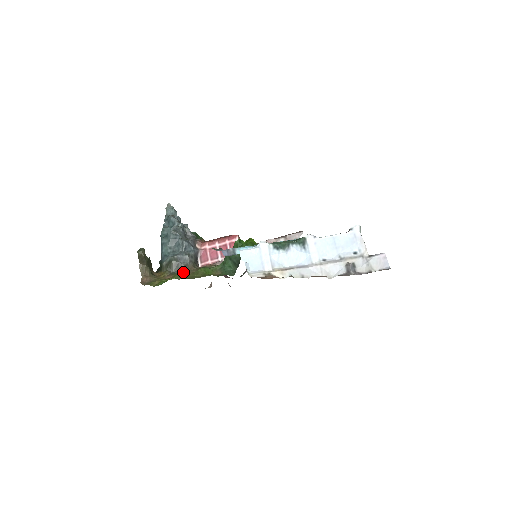
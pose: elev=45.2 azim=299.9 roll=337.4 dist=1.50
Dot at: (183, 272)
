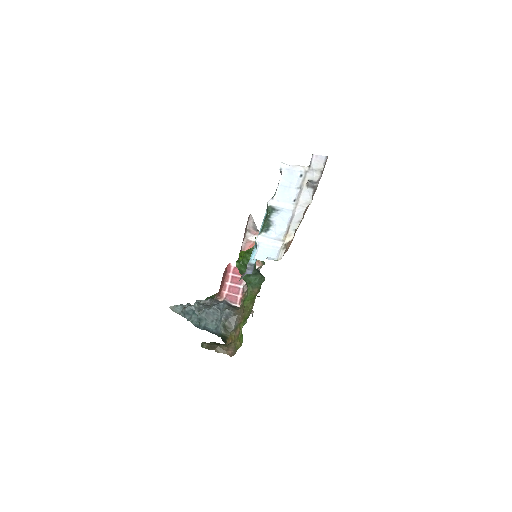
Dot at: (239, 320)
